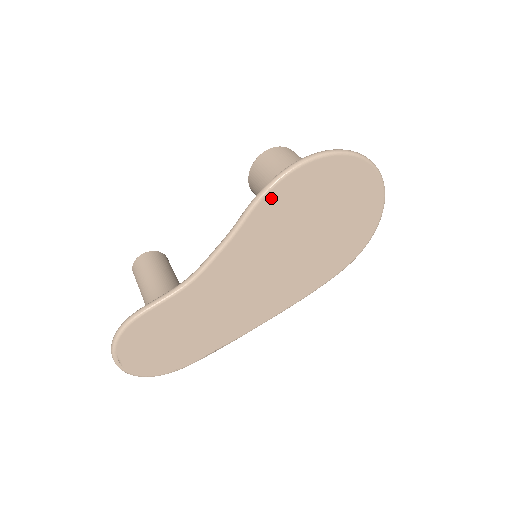
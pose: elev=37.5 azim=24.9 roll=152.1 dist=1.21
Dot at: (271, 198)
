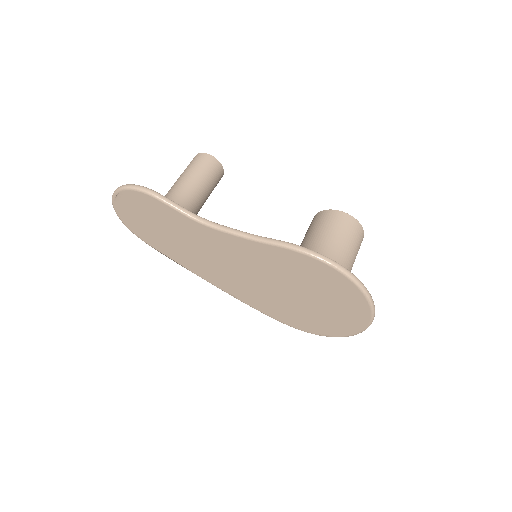
Dot at: (299, 256)
